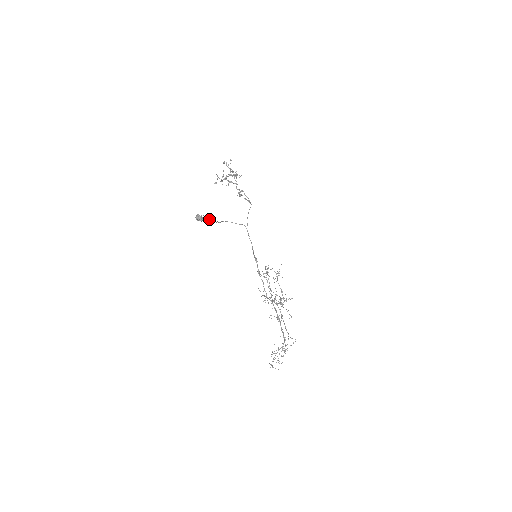
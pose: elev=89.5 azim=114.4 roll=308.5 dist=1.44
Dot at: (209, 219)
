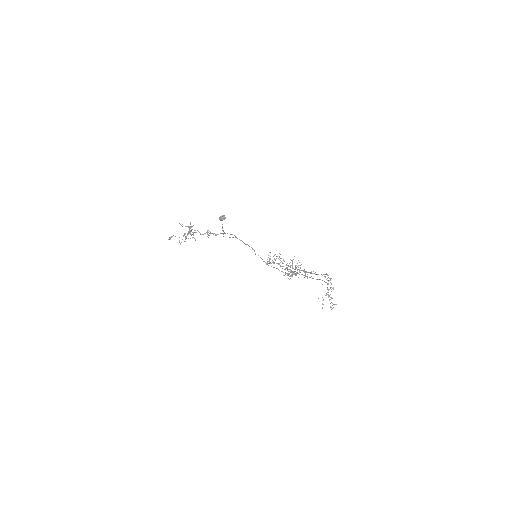
Dot at: (222, 227)
